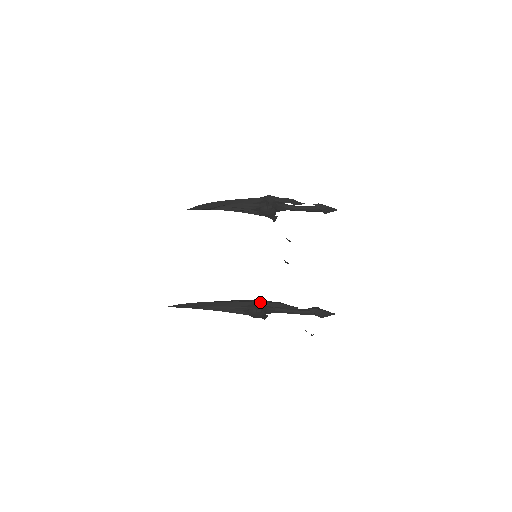
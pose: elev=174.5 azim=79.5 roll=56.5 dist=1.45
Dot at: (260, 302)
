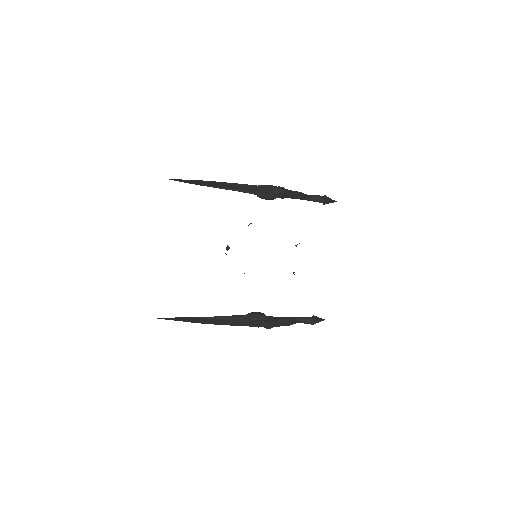
Dot at: (273, 326)
